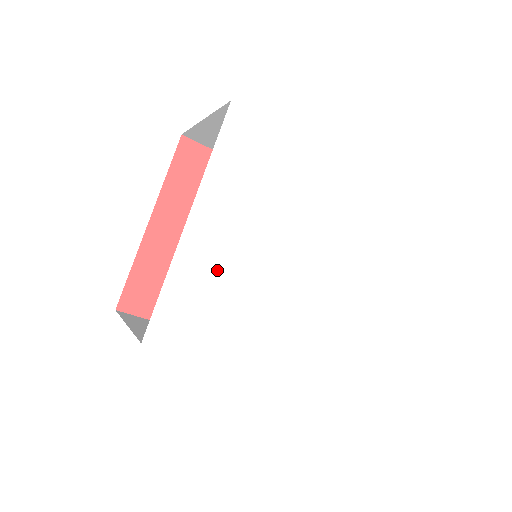
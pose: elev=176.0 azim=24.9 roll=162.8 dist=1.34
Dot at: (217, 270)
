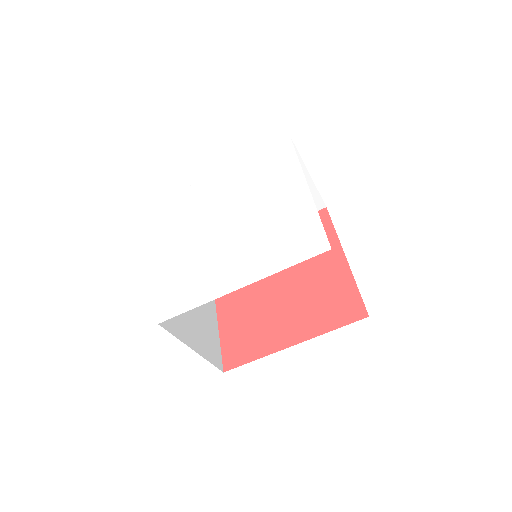
Dot at: (204, 198)
